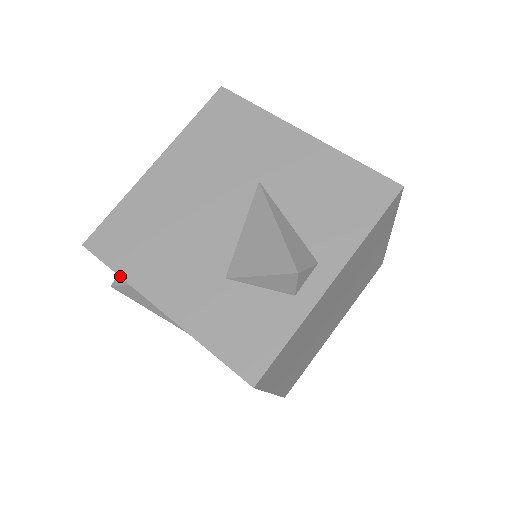
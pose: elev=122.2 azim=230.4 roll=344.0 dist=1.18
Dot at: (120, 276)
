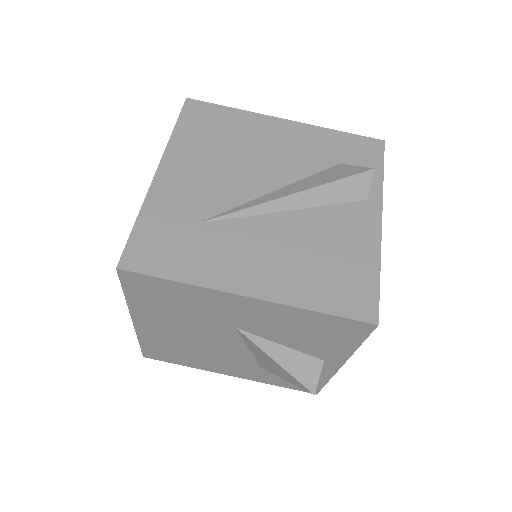
Dot at: occluded
